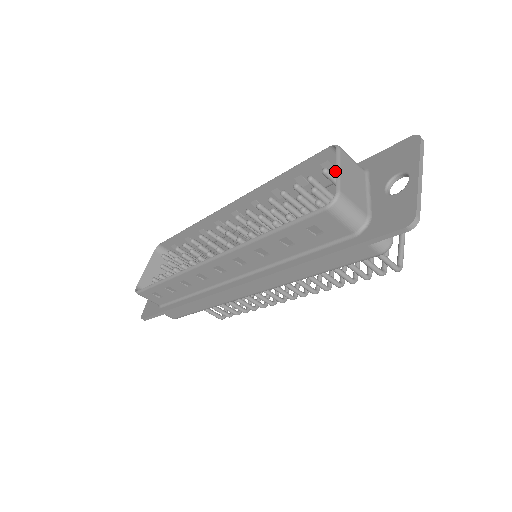
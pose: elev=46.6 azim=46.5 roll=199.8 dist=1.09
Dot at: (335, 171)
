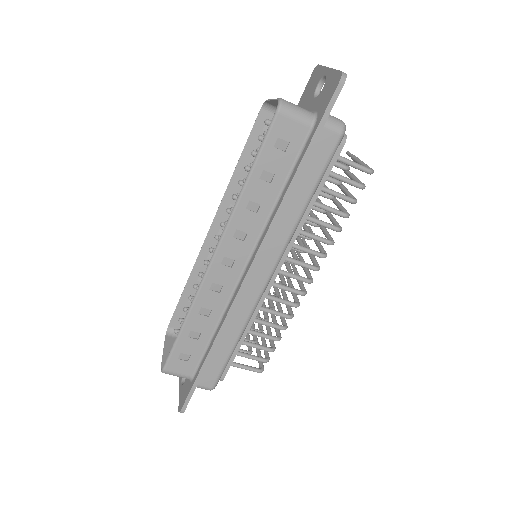
Dot at: occluded
